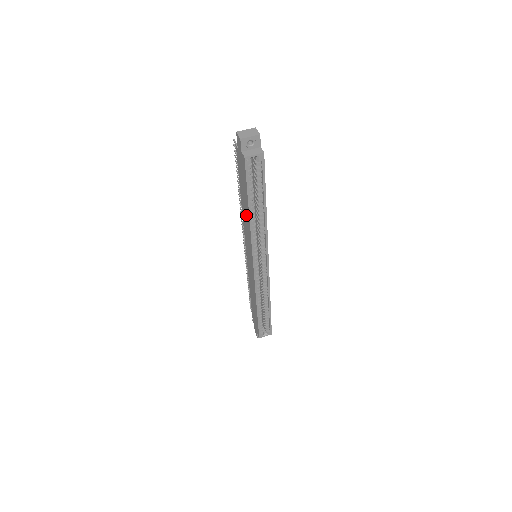
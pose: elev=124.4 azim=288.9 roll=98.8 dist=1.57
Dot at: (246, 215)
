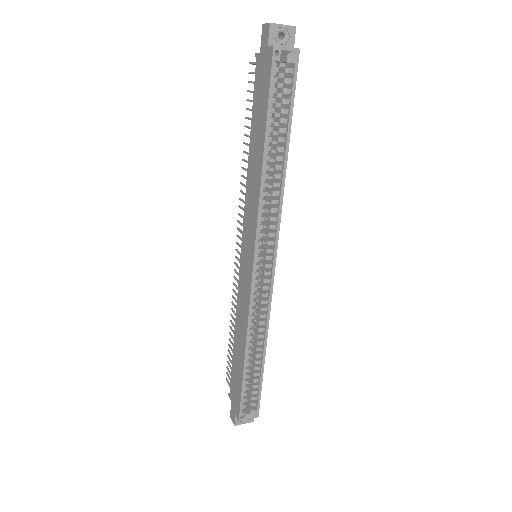
Dot at: (255, 167)
